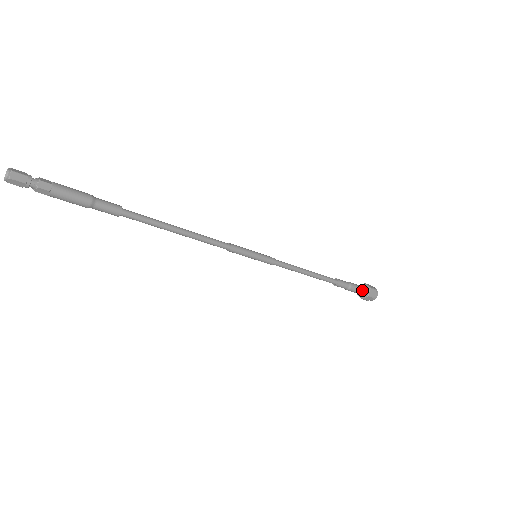
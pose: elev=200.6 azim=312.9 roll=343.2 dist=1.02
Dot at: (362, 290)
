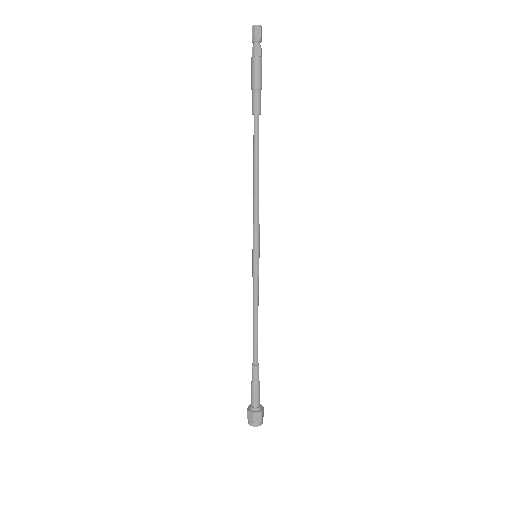
Dot at: (259, 401)
